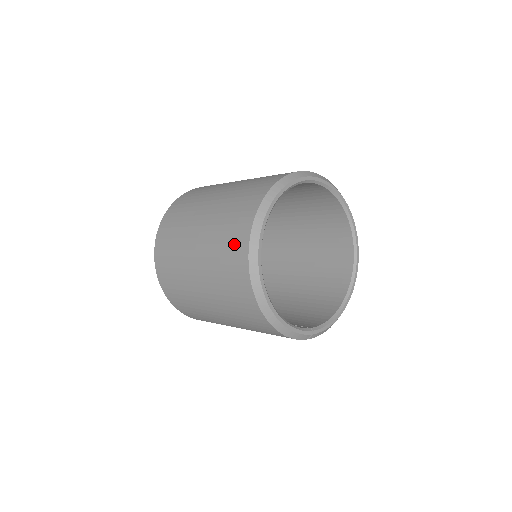
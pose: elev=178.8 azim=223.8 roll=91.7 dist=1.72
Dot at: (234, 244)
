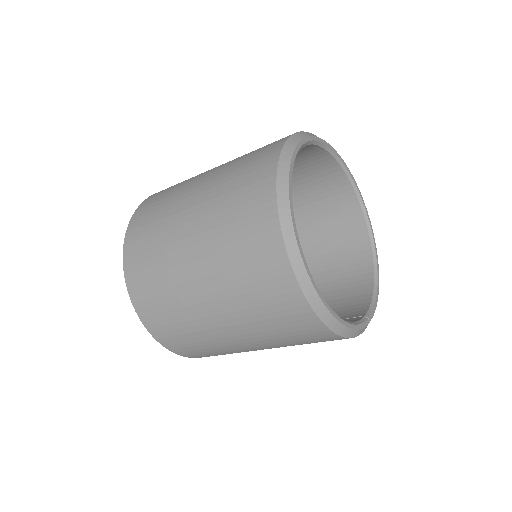
Dot at: (260, 253)
